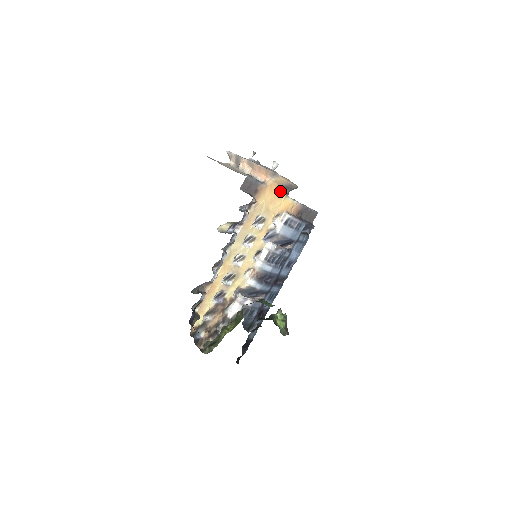
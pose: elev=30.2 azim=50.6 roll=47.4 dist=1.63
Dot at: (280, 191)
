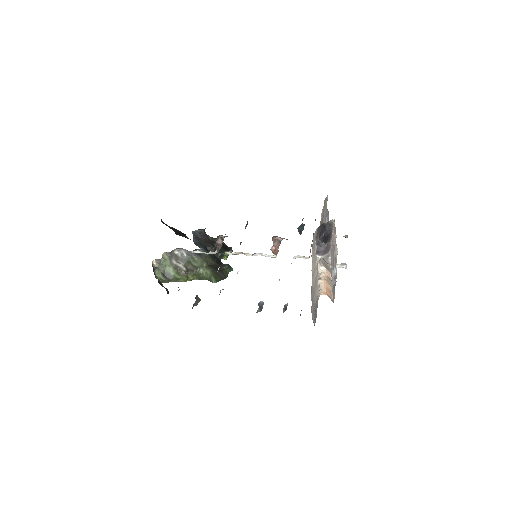
Dot at: occluded
